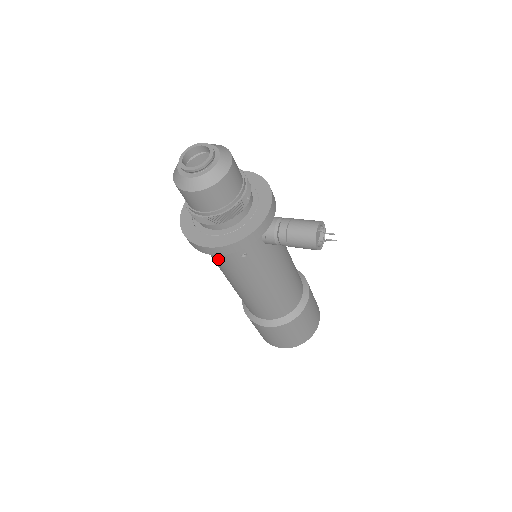
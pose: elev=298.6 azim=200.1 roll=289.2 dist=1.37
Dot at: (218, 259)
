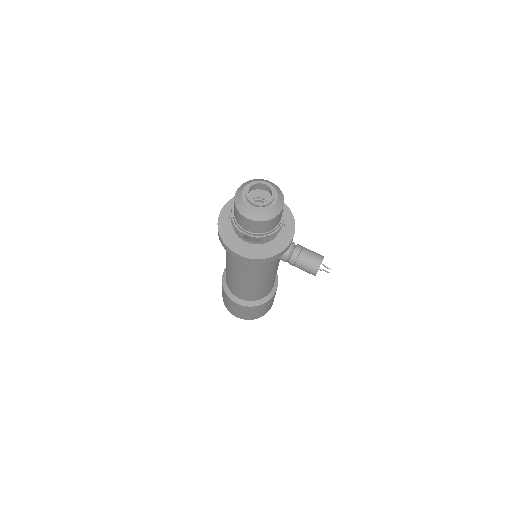
Dot at: (236, 259)
